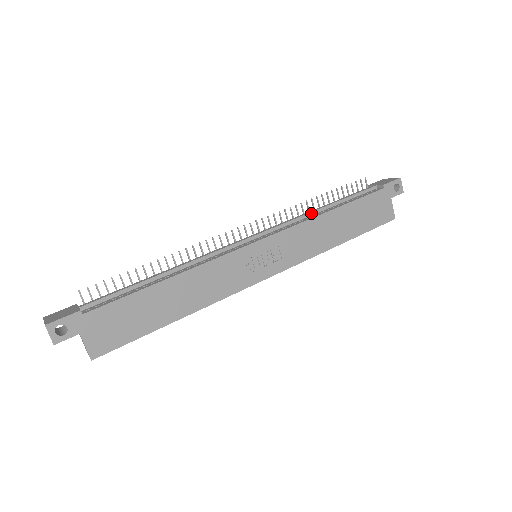
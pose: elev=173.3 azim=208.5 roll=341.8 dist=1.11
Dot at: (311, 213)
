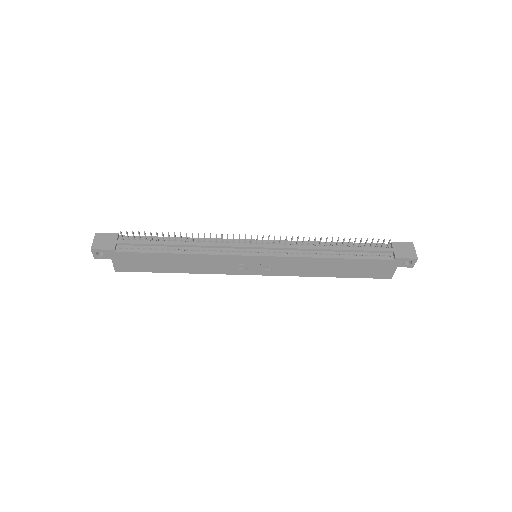
Dot at: (317, 249)
